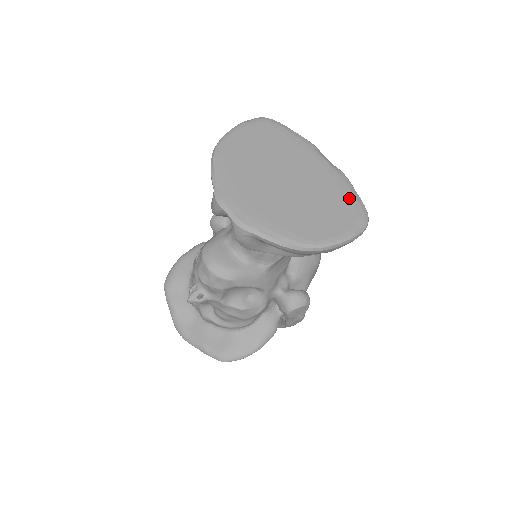
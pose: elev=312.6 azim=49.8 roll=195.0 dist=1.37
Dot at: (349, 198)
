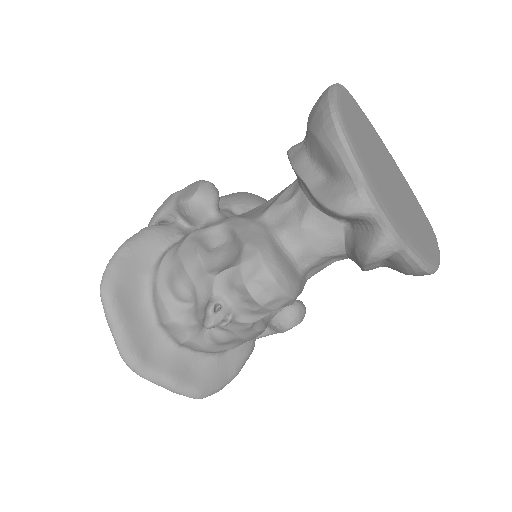
Dot at: (422, 211)
